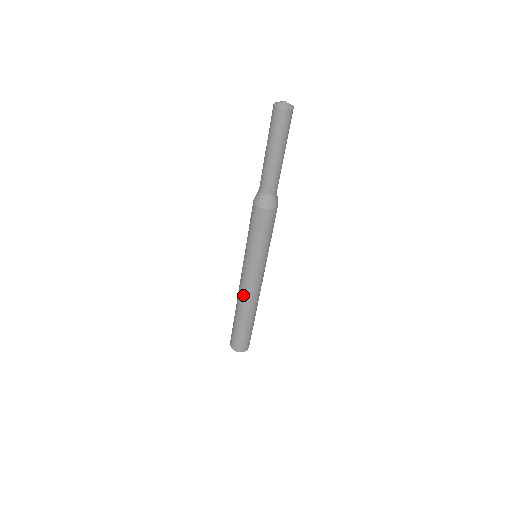
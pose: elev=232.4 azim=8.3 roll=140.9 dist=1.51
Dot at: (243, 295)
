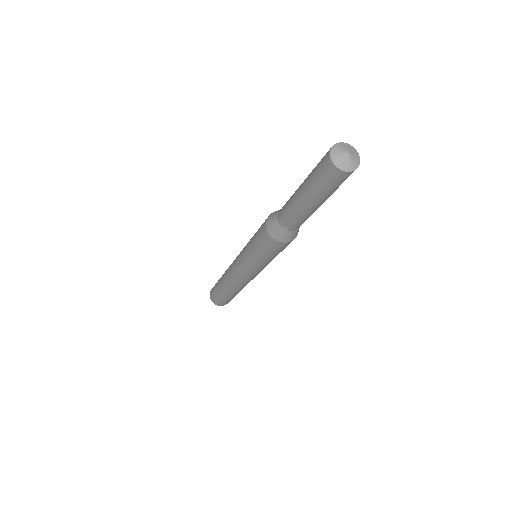
Dot at: (229, 270)
